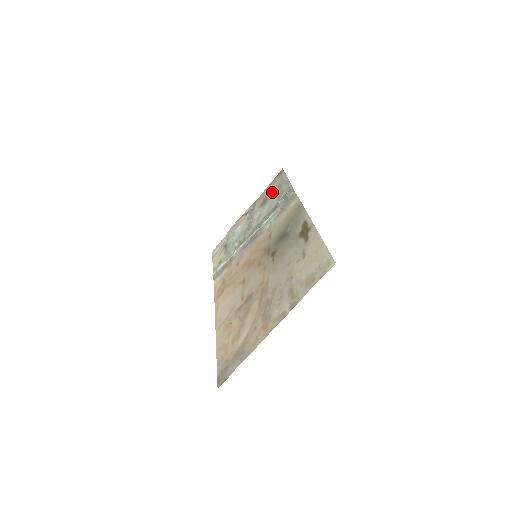
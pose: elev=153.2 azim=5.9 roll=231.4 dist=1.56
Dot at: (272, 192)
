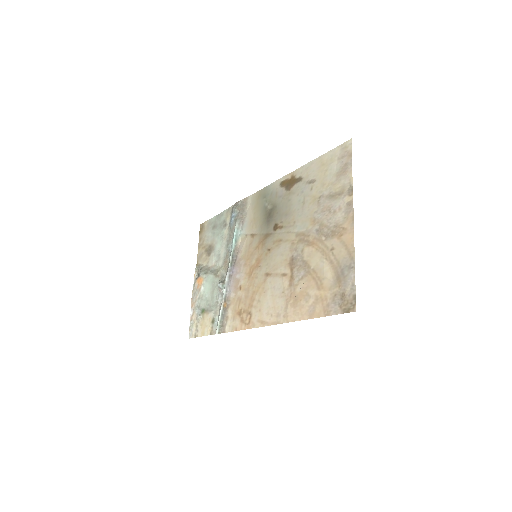
Dot at: (210, 238)
